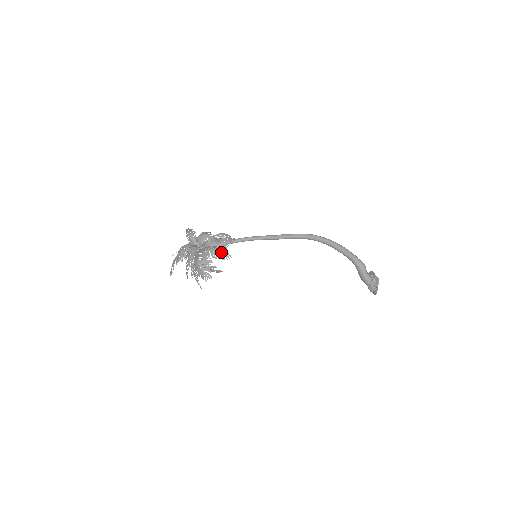
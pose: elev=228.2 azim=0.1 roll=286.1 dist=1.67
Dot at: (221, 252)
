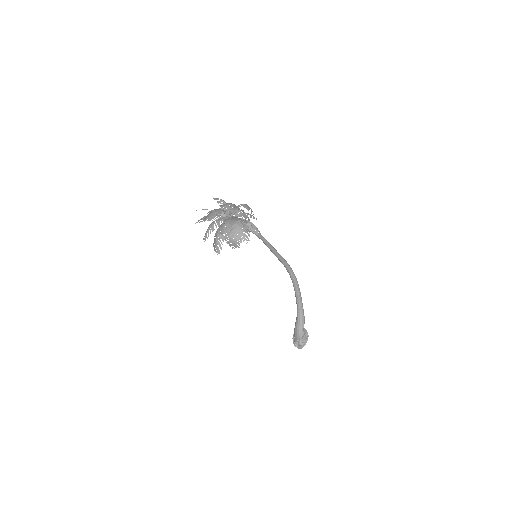
Dot at: occluded
